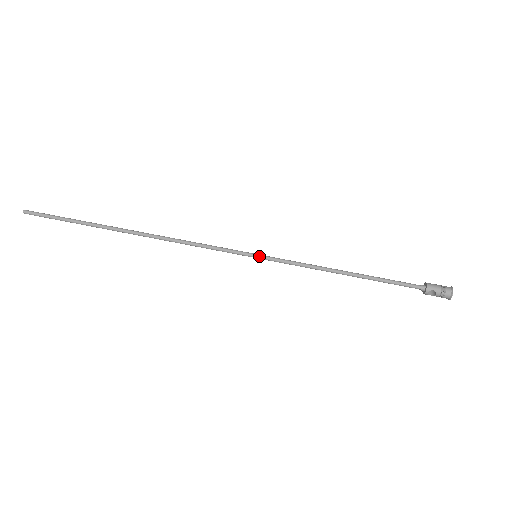
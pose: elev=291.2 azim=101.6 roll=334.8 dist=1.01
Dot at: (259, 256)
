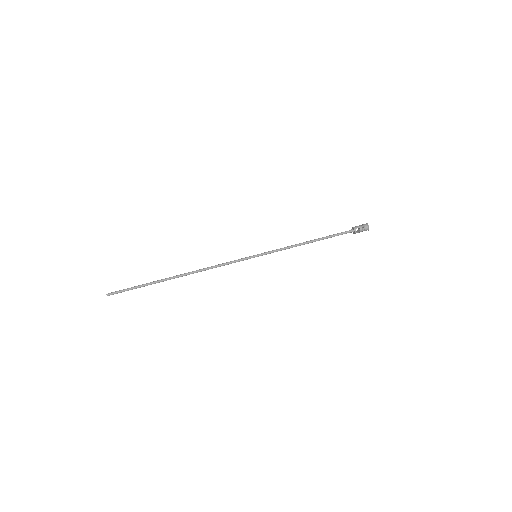
Dot at: (258, 255)
